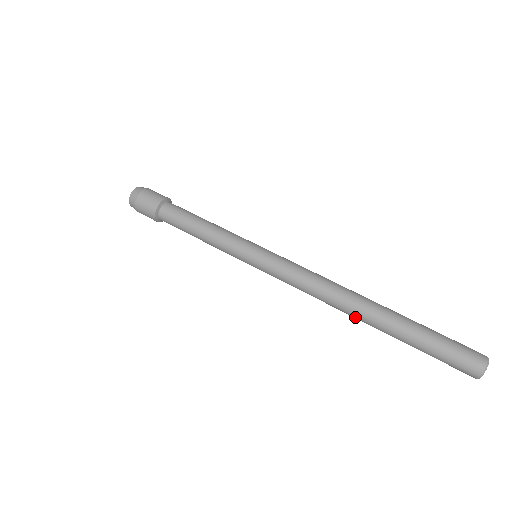
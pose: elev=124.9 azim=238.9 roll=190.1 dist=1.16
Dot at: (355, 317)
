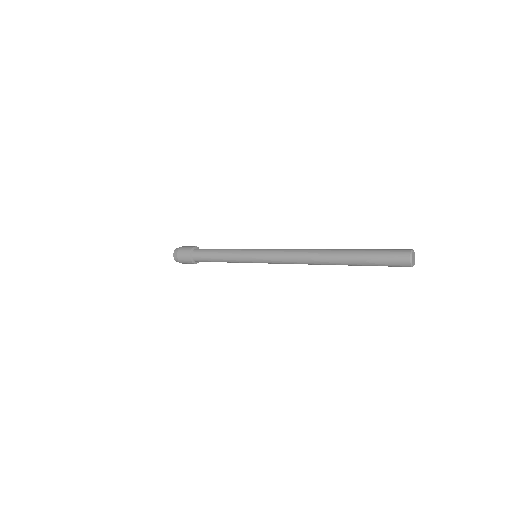
Dot at: (324, 262)
